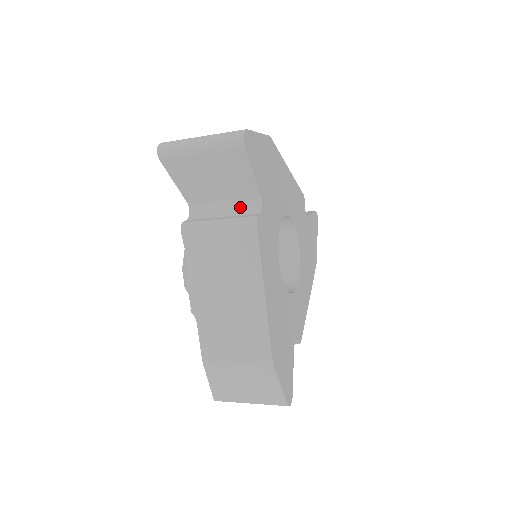
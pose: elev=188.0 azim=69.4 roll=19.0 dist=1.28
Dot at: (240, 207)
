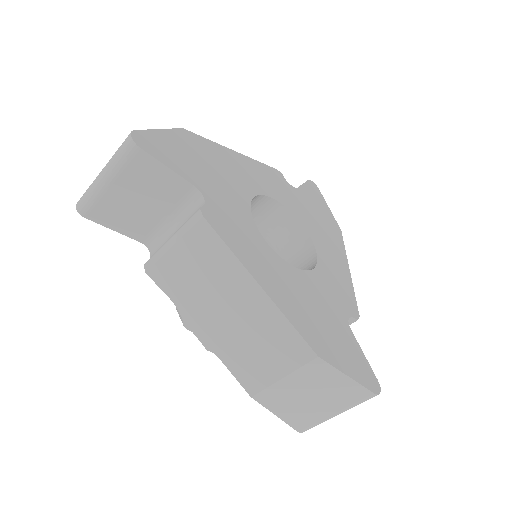
Dot at: (186, 212)
